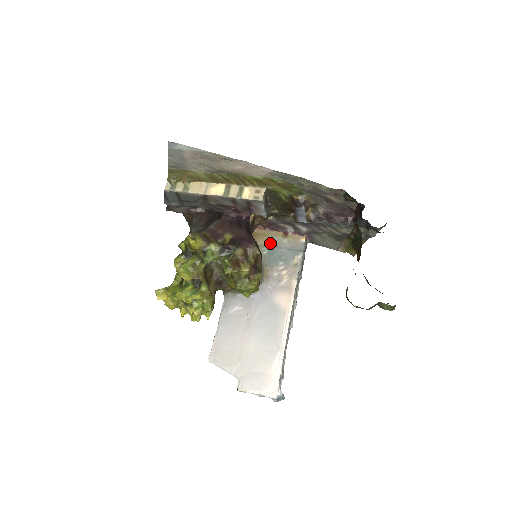
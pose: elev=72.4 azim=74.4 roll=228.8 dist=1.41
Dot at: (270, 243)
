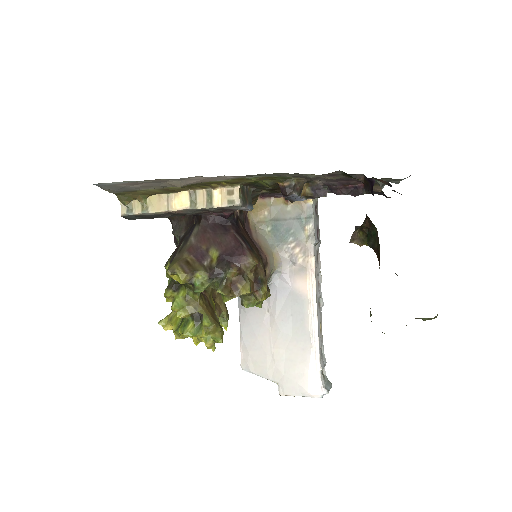
Dot at: (271, 215)
